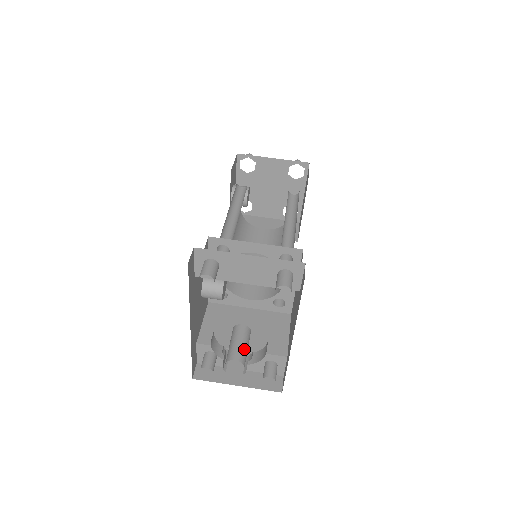
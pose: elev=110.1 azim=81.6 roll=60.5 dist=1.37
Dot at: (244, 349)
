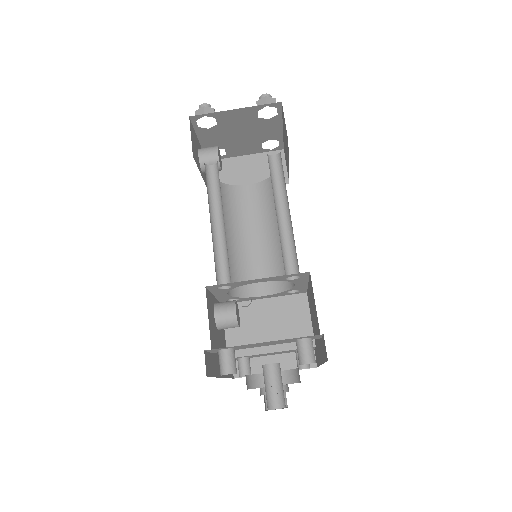
Dot at: (280, 392)
